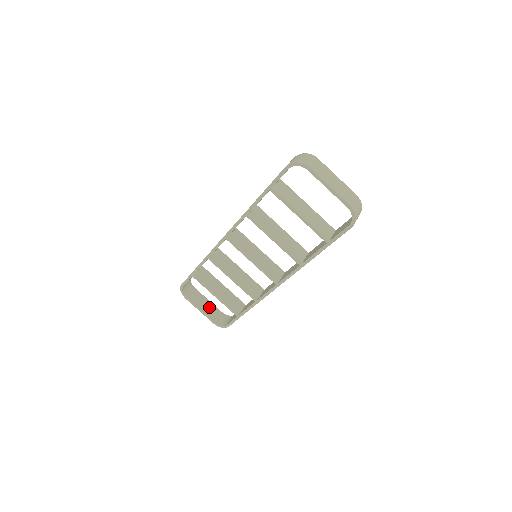
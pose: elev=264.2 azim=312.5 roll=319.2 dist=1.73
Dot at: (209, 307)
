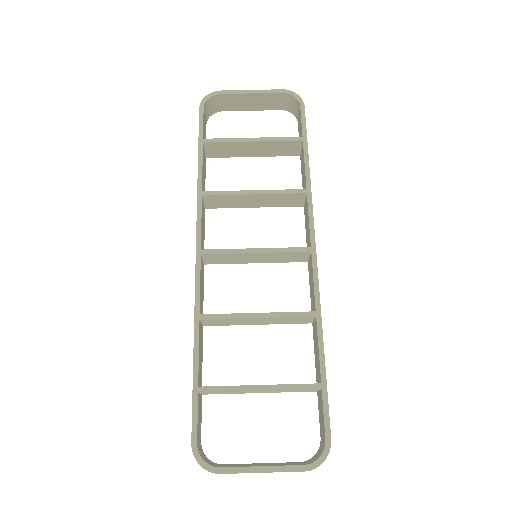
Dot at: (272, 464)
